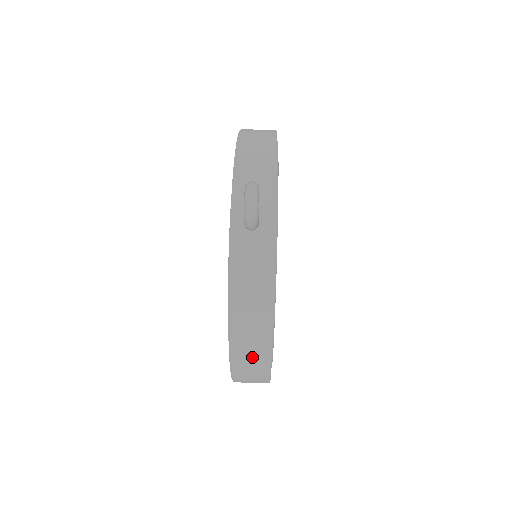
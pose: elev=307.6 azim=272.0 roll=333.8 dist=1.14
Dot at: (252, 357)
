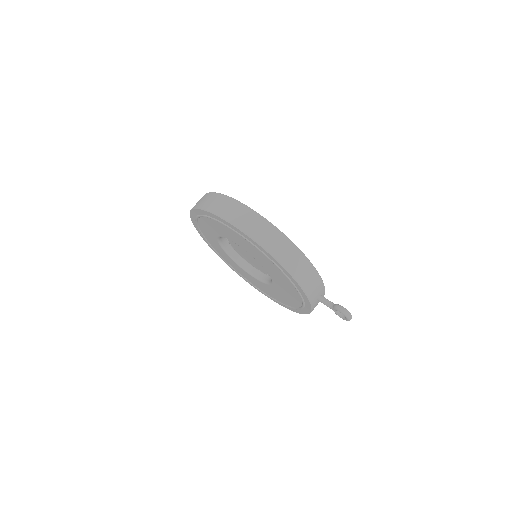
Dot at: occluded
